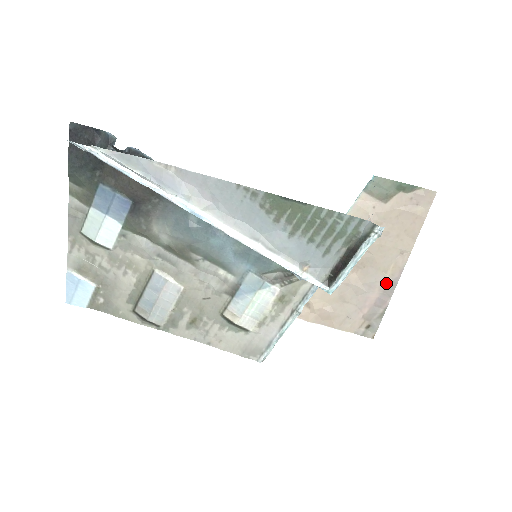
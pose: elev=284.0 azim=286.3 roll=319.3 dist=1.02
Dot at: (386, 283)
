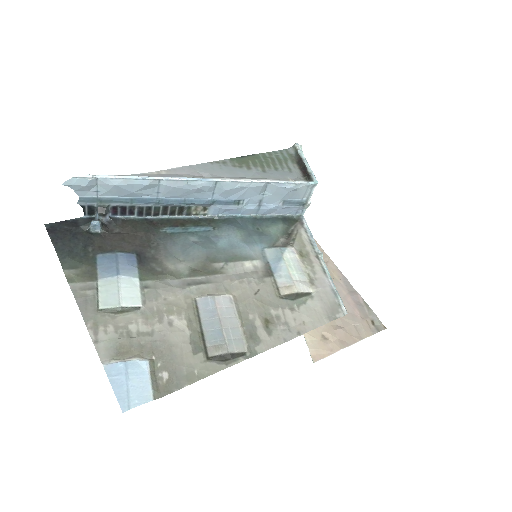
Dot at: (342, 284)
